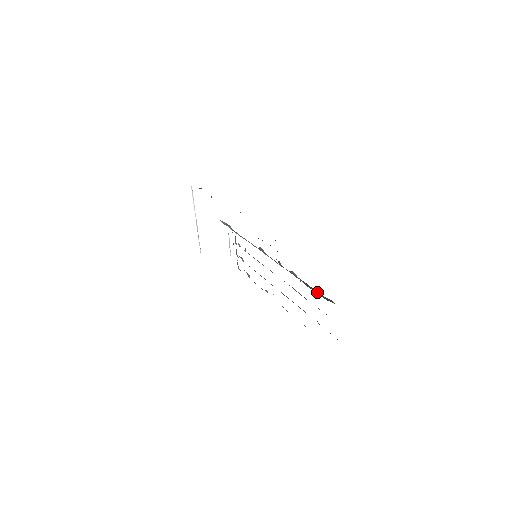
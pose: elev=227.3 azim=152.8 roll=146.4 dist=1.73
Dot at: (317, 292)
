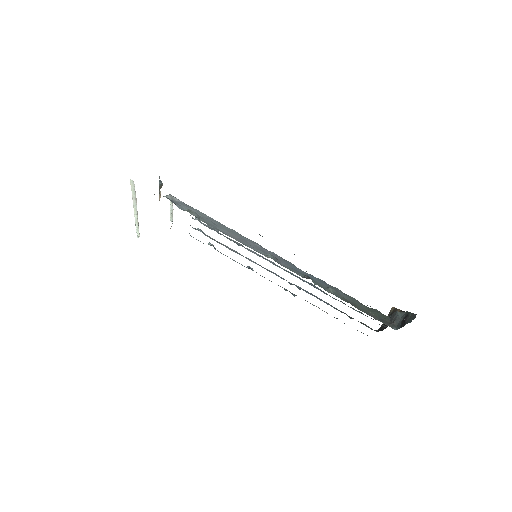
Dot at: (366, 309)
